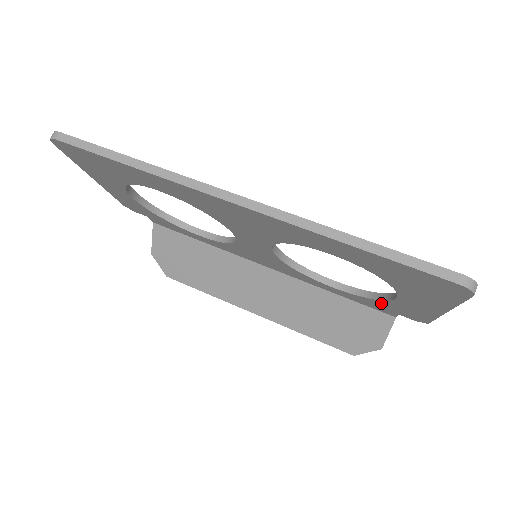
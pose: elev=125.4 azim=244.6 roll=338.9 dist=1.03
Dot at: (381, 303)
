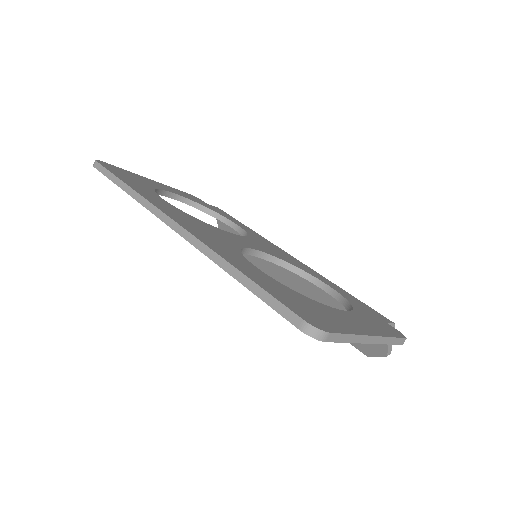
Dot at: occluded
